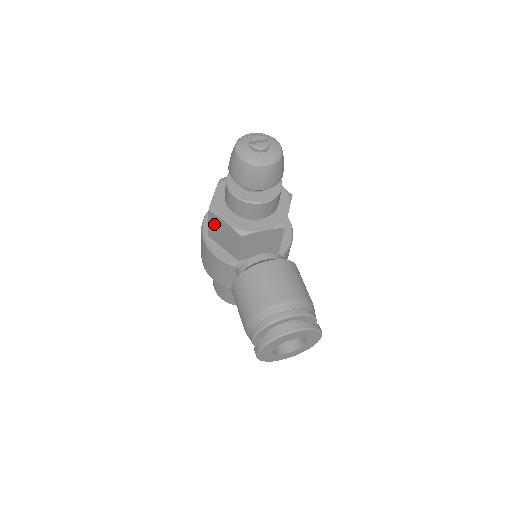
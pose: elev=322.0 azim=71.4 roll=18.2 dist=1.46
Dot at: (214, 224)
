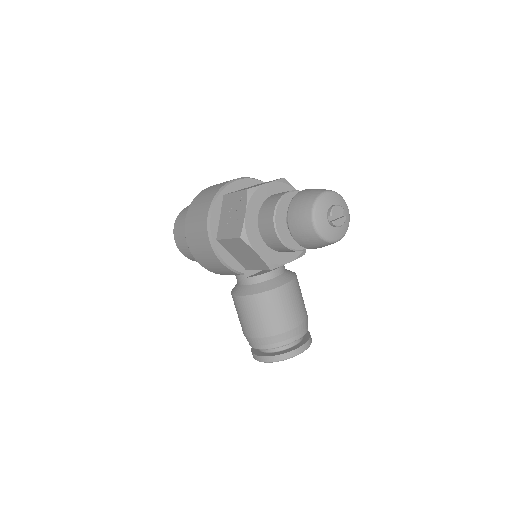
Dot at: (237, 245)
